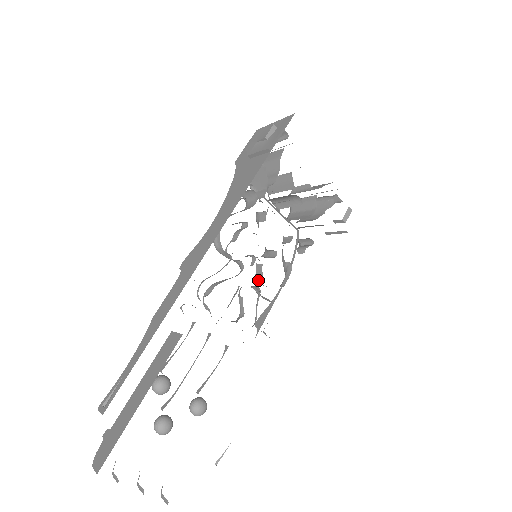
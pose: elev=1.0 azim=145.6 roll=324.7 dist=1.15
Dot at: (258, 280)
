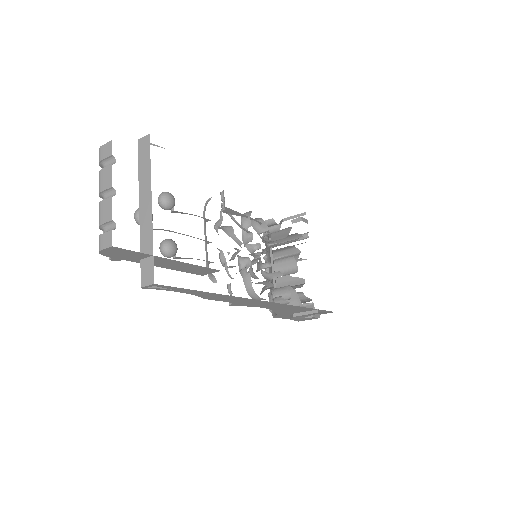
Dot at: occluded
